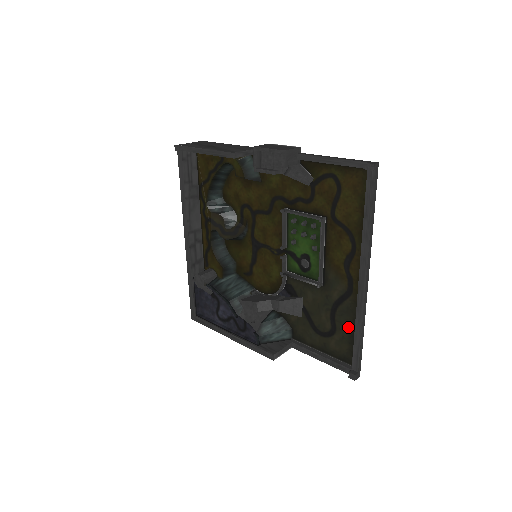
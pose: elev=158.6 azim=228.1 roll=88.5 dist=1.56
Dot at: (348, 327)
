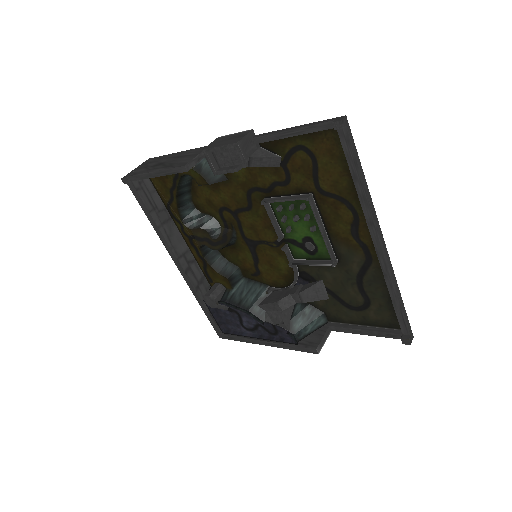
Dot at: (382, 294)
